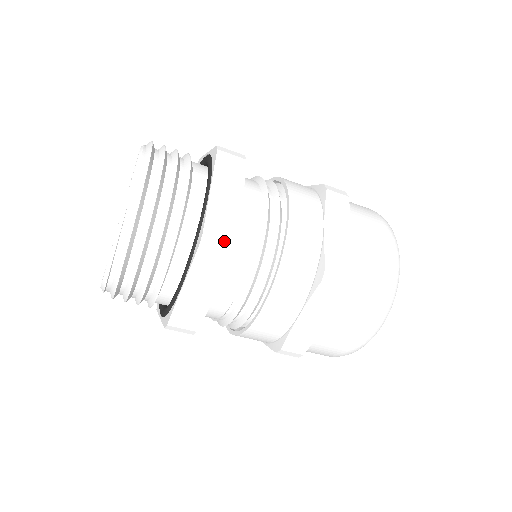
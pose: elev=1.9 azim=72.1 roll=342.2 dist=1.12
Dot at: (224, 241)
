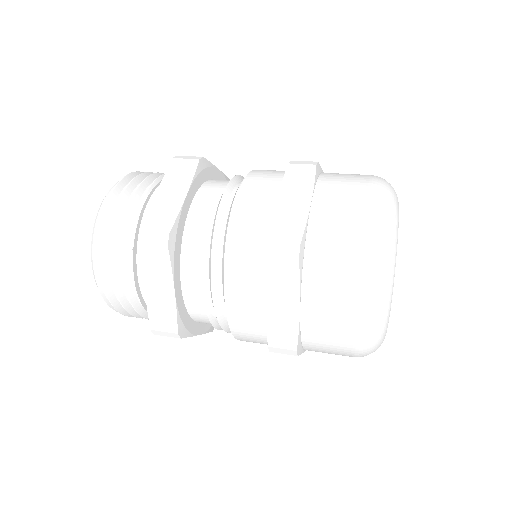
Dot at: (194, 157)
